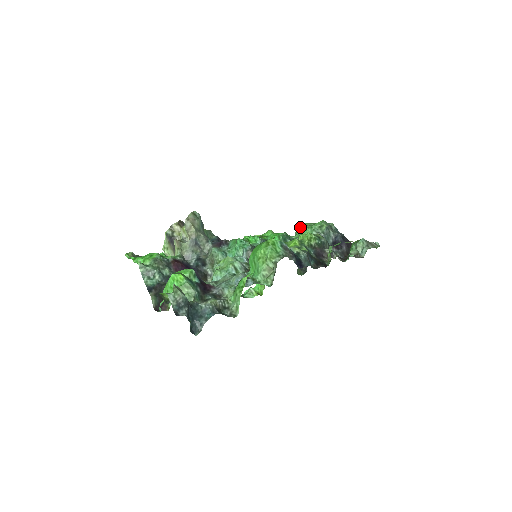
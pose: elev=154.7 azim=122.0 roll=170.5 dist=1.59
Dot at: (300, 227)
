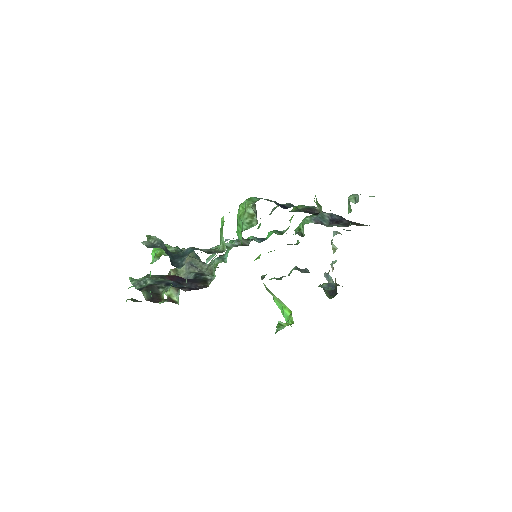
Dot at: (295, 229)
